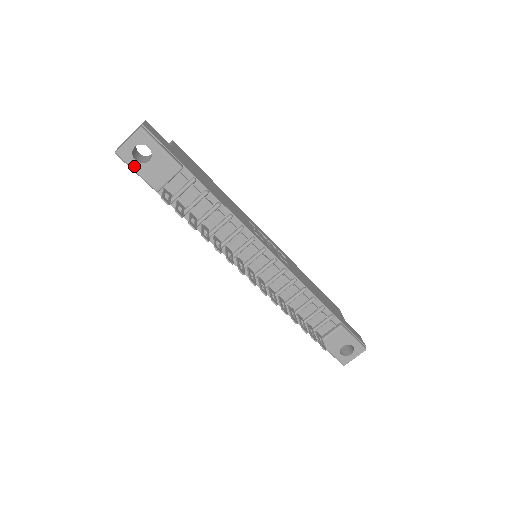
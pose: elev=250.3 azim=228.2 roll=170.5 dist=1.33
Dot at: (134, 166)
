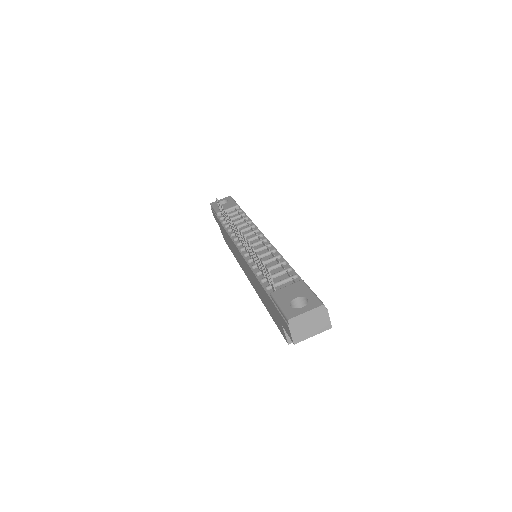
Dot at: (215, 206)
